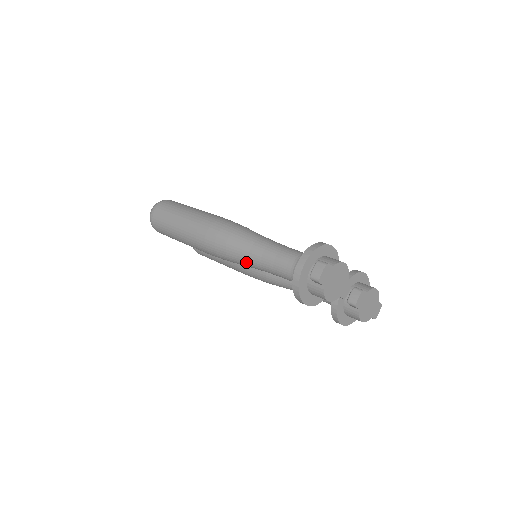
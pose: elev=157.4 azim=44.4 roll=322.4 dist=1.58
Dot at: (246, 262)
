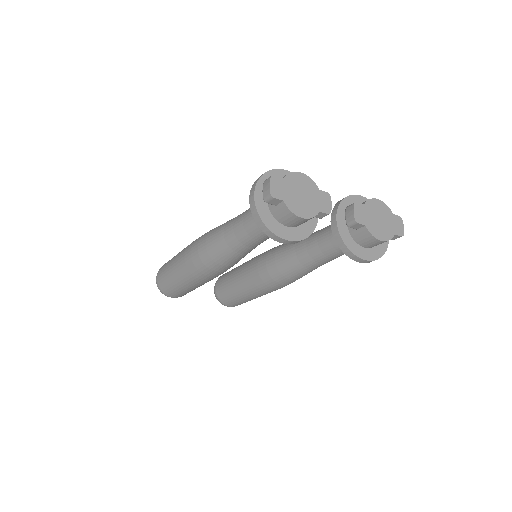
Dot at: (229, 251)
